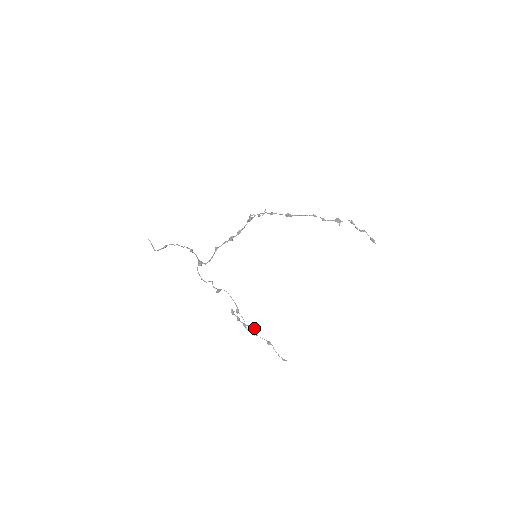
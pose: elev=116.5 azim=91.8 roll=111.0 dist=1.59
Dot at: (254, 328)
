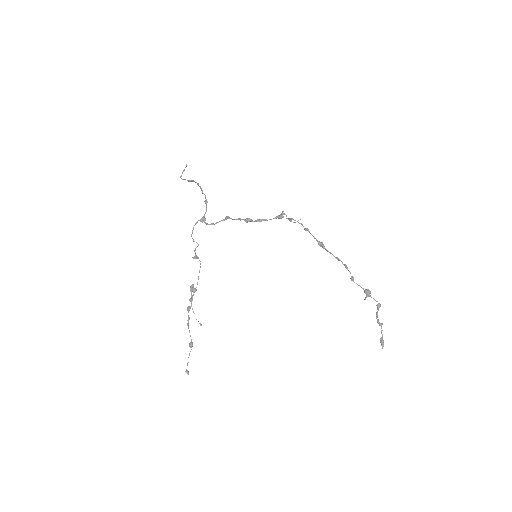
Dot at: occluded
